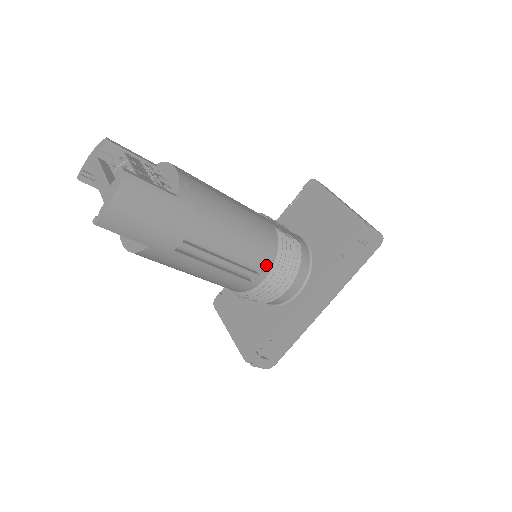
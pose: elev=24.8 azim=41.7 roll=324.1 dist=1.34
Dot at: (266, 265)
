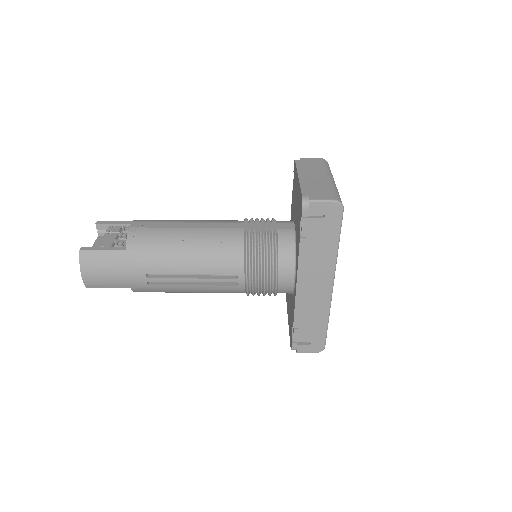
Dot at: (236, 269)
